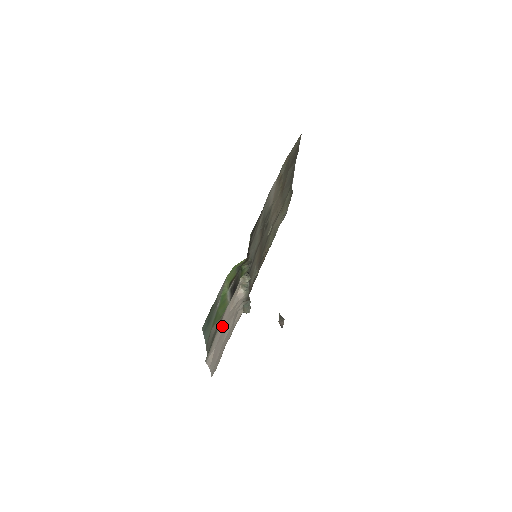
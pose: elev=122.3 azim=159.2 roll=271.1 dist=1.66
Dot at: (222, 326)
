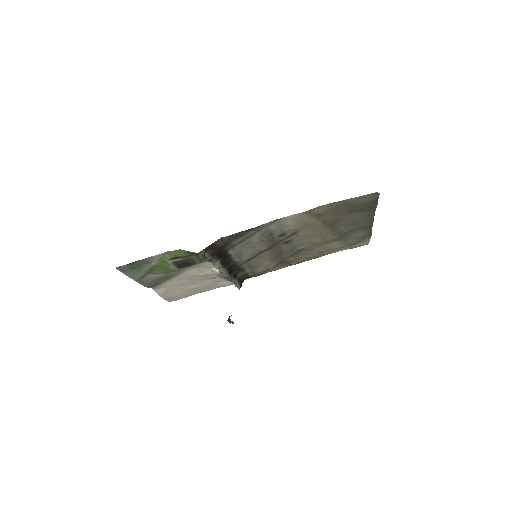
Dot at: (182, 279)
